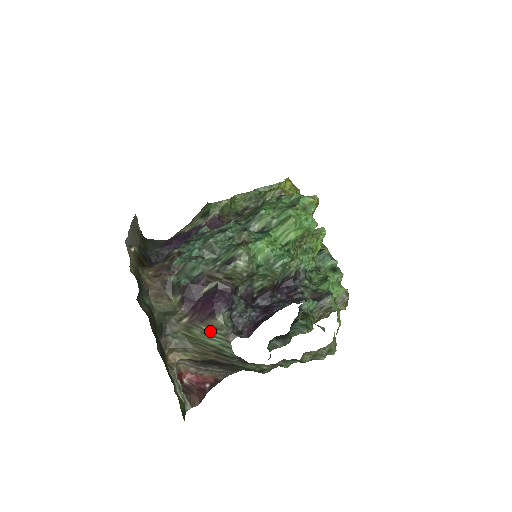
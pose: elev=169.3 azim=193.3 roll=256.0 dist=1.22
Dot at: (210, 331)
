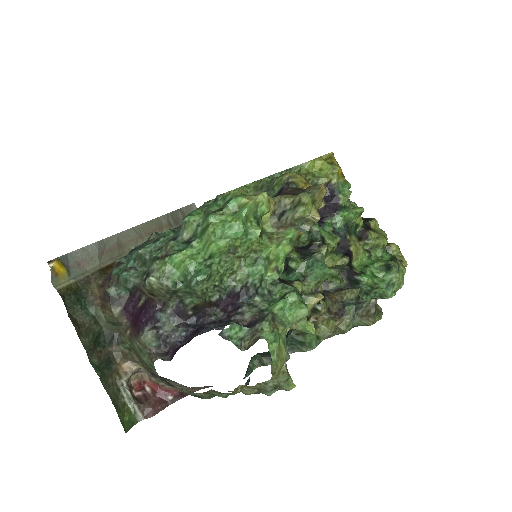
Dot at: (141, 348)
